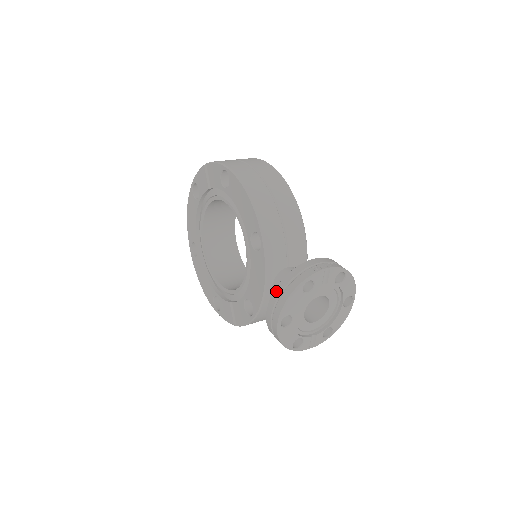
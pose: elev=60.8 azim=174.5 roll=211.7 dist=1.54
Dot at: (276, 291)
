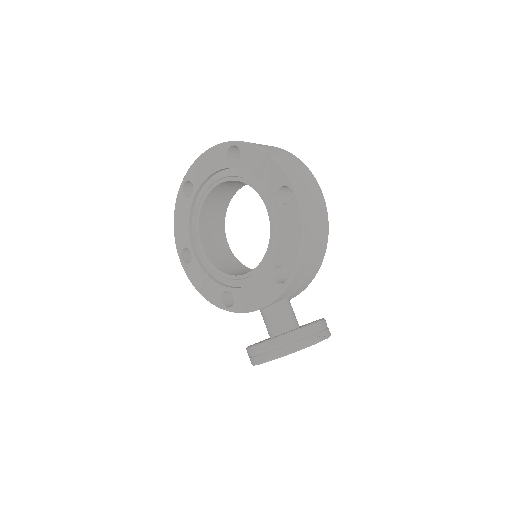
Dot at: (280, 339)
